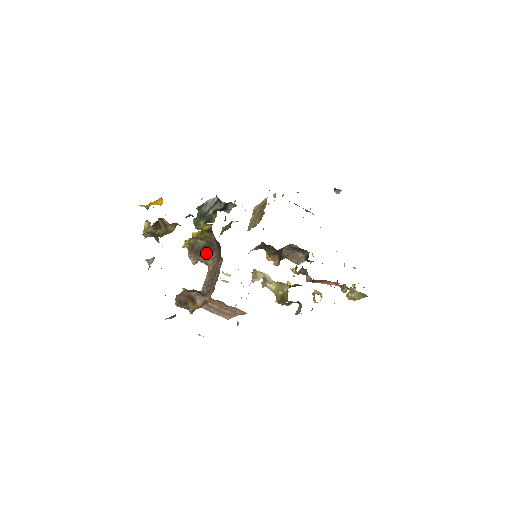
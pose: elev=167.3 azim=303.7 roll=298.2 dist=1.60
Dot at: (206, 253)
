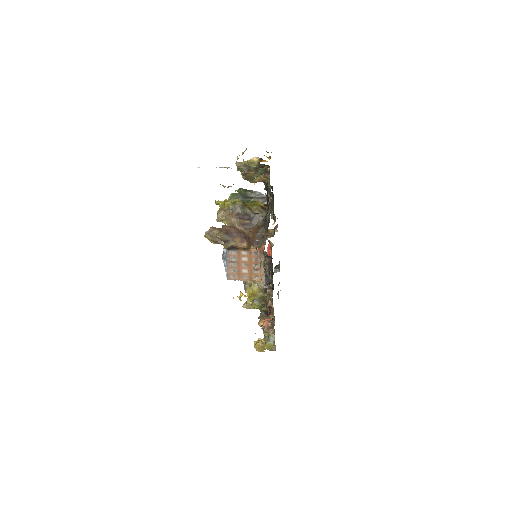
Dot at: (243, 220)
